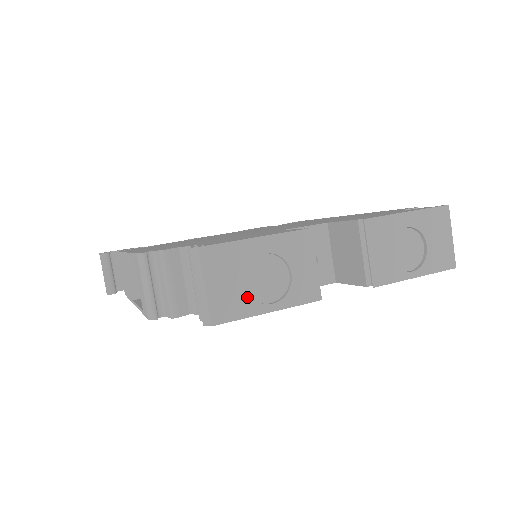
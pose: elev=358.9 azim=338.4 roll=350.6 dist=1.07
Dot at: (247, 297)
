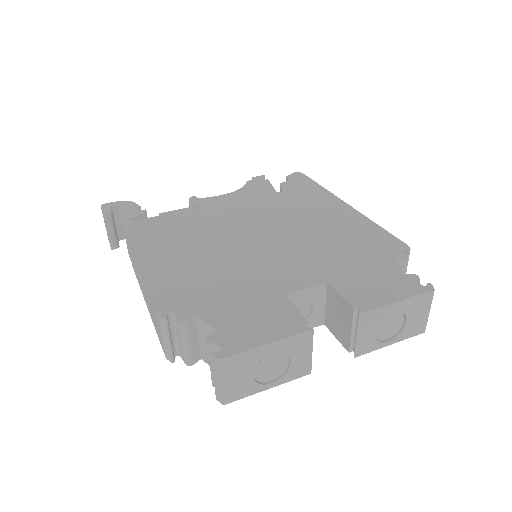
Dot at: (253, 383)
